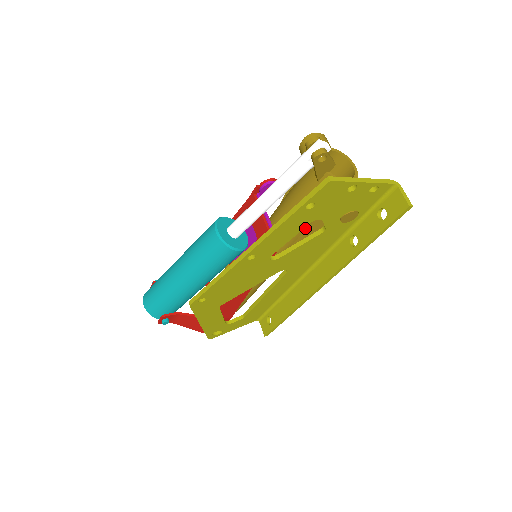
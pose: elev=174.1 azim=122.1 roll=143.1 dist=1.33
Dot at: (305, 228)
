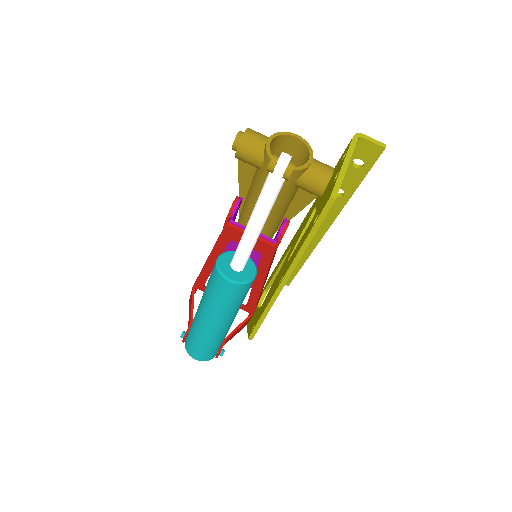
Dot at: (286, 210)
